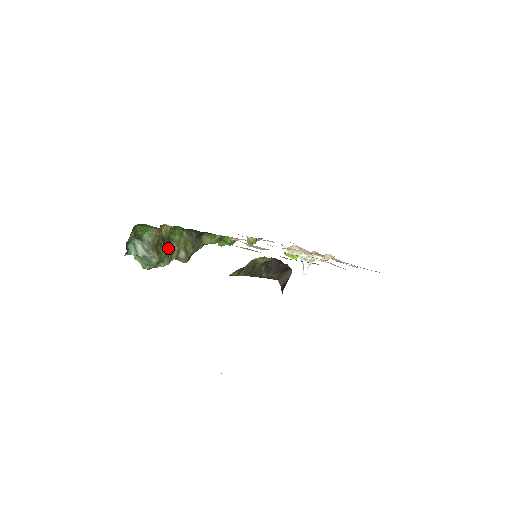
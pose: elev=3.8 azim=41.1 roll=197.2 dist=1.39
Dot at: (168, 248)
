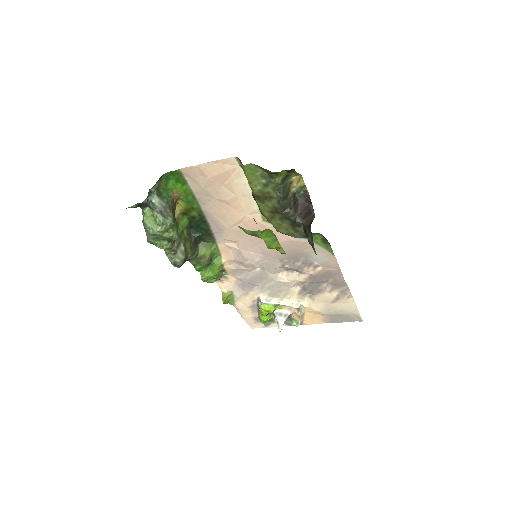
Dot at: occluded
